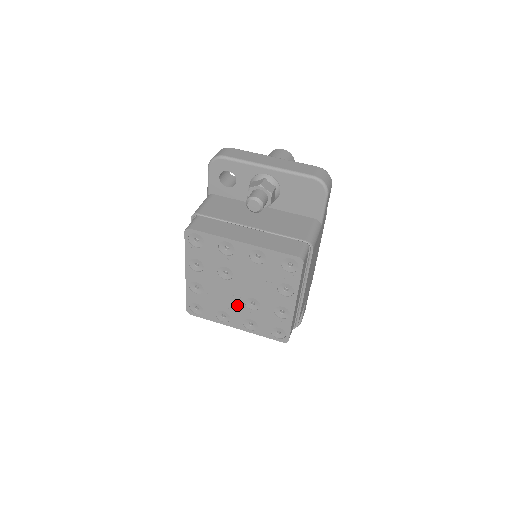
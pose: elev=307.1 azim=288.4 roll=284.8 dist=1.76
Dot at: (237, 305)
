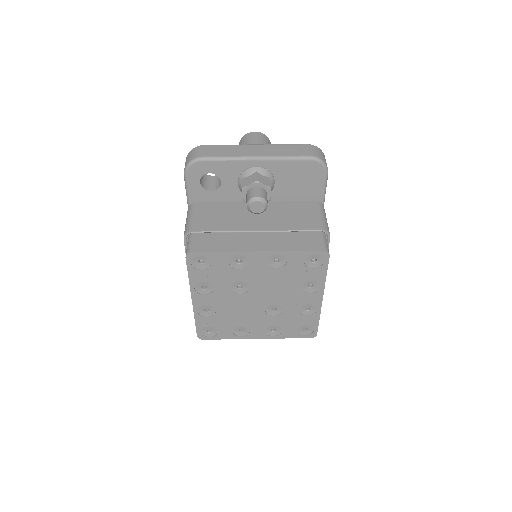
Dot at: (256, 316)
